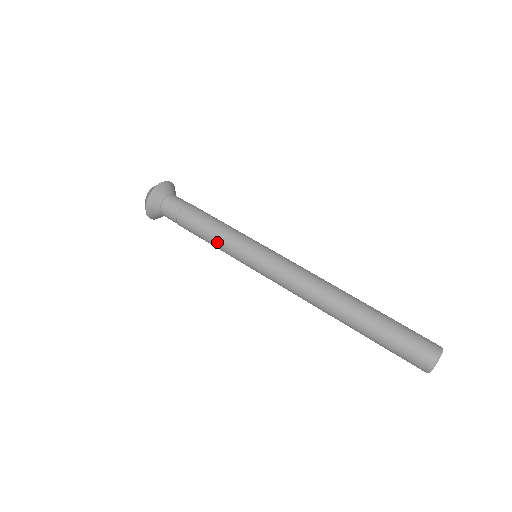
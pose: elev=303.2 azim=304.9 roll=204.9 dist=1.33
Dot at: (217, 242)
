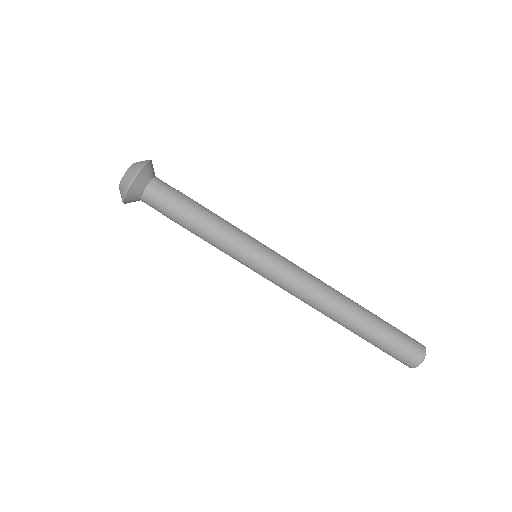
Dot at: (214, 244)
